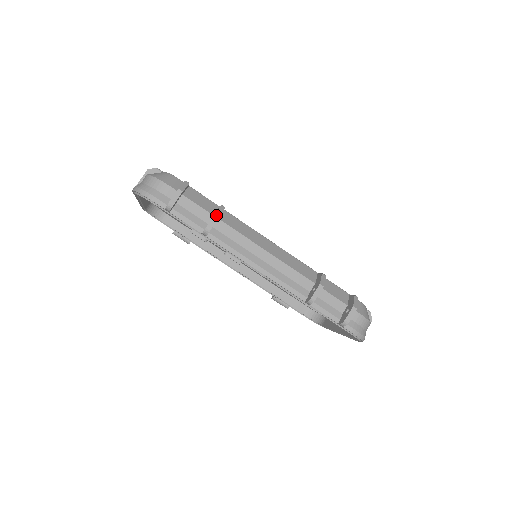
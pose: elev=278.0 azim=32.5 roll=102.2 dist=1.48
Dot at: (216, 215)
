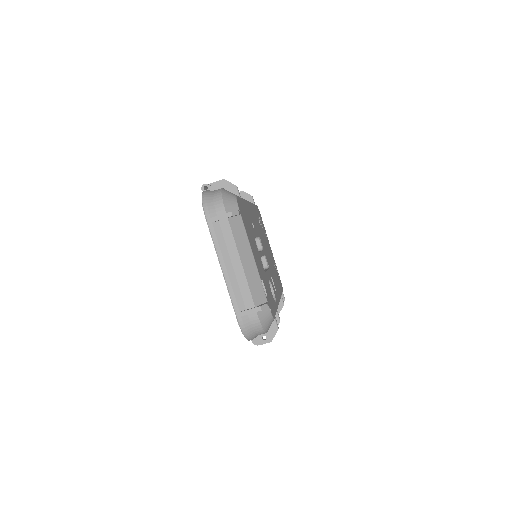
Dot at: occluded
